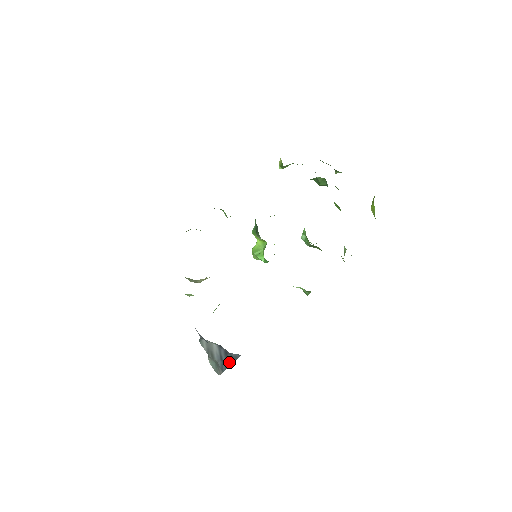
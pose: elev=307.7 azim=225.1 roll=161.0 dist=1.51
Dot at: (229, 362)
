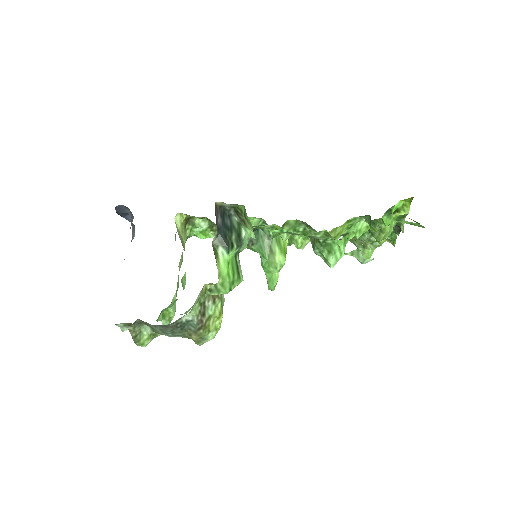
Dot at: occluded
